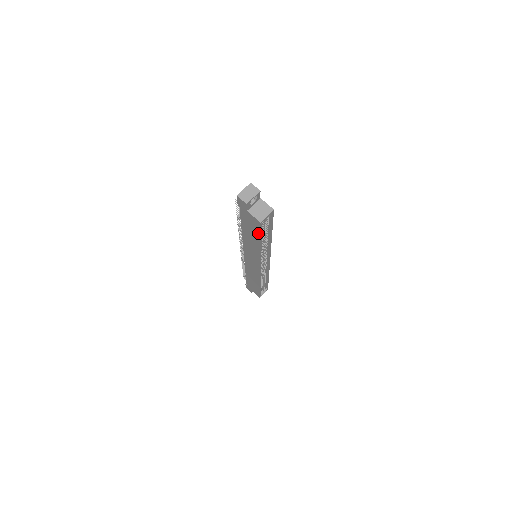
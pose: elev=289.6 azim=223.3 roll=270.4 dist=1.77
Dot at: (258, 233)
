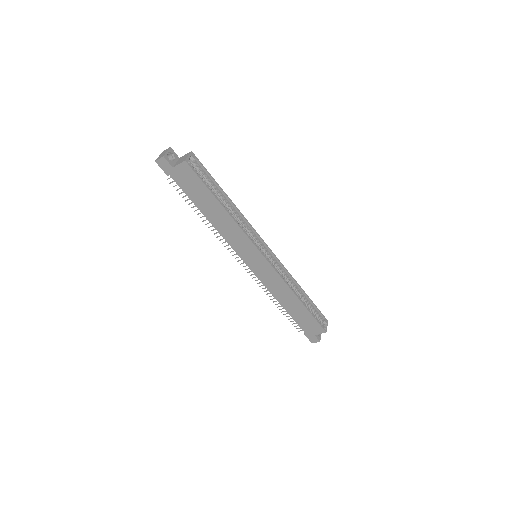
Dot at: (202, 185)
